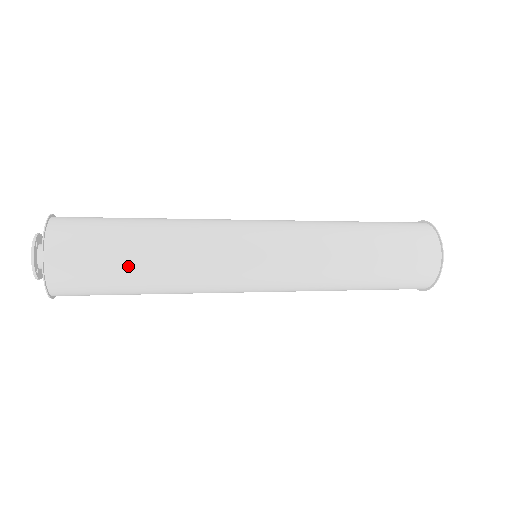
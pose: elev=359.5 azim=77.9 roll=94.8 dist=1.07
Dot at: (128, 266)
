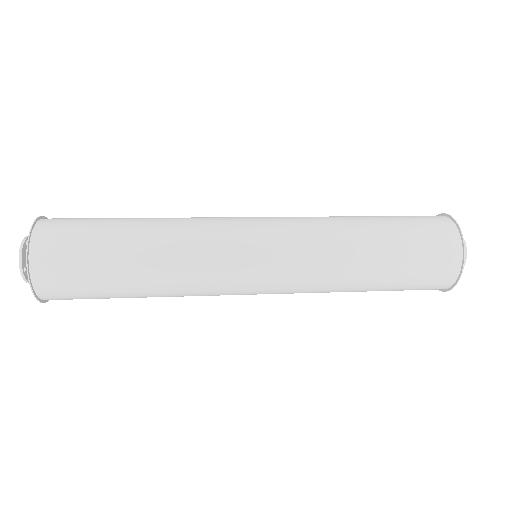
Dot at: (115, 254)
